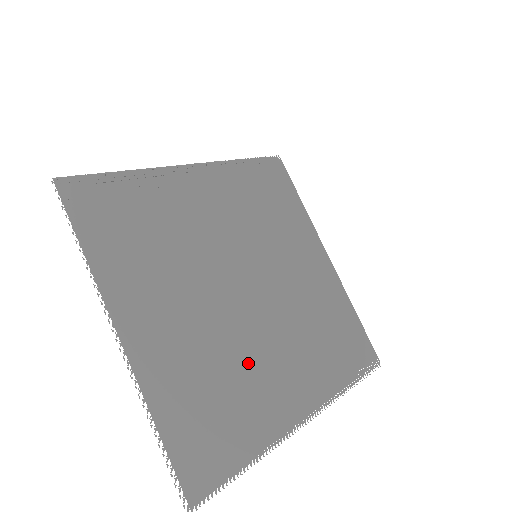
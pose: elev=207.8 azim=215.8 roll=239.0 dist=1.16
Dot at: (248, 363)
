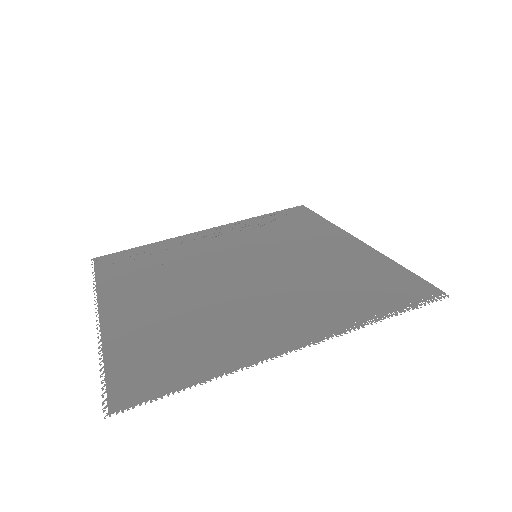
Dot at: (223, 315)
